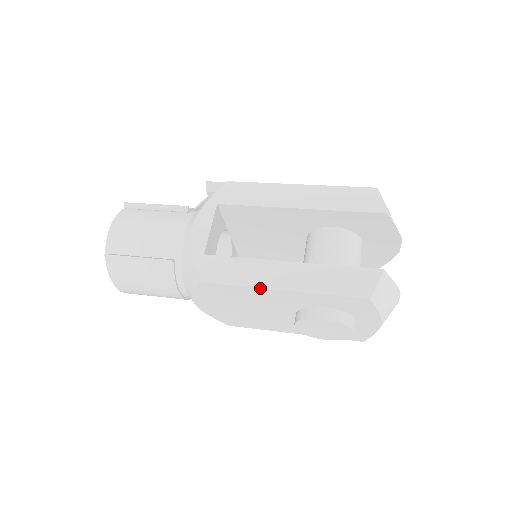
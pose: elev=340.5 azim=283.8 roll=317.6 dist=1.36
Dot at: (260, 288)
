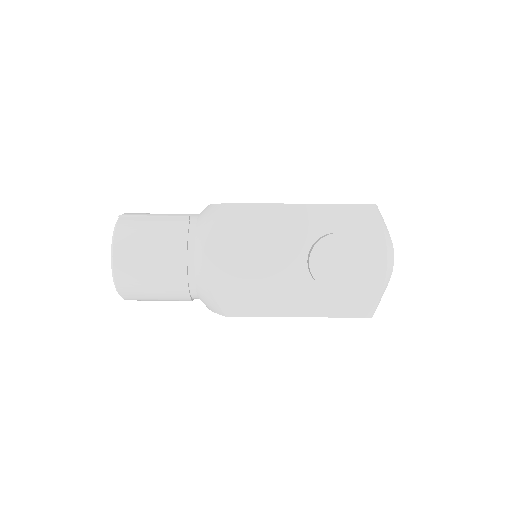
Dot at: (281, 204)
